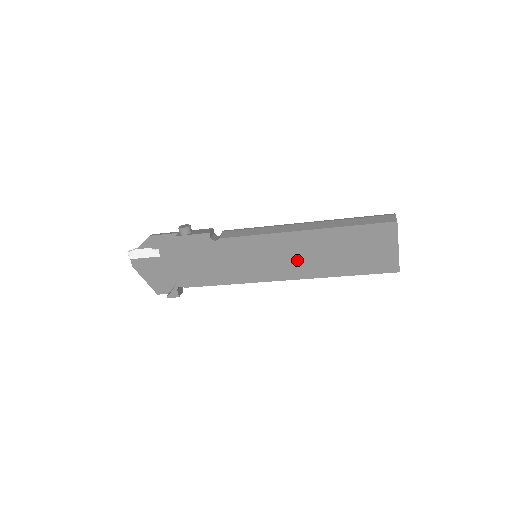
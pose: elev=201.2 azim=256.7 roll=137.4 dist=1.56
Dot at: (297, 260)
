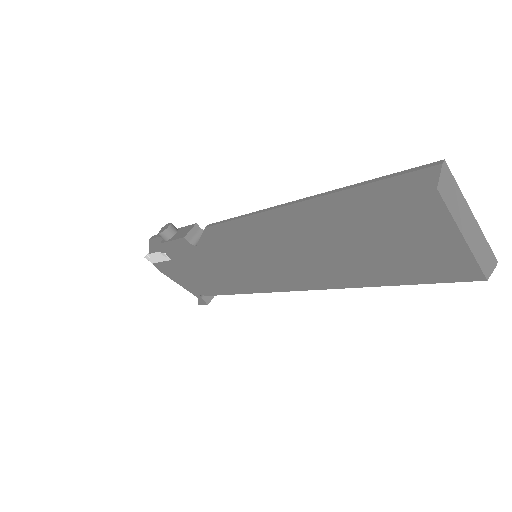
Dot at: (300, 265)
